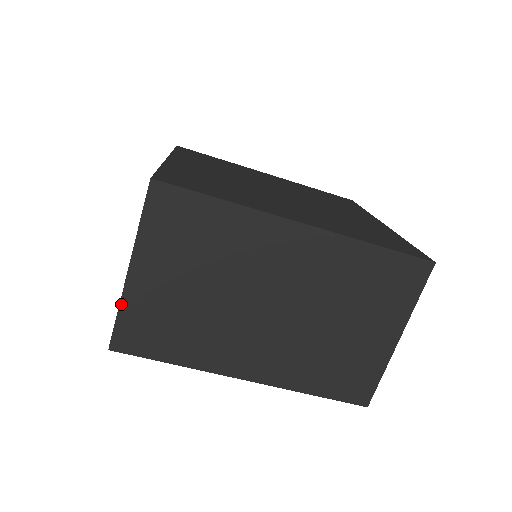
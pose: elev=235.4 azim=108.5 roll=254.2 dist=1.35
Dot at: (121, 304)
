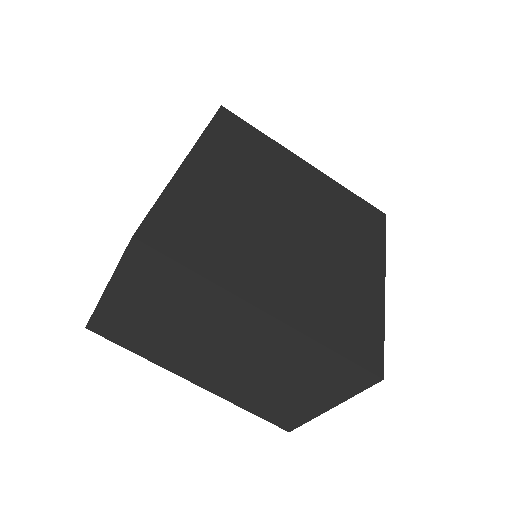
Dot at: (98, 306)
